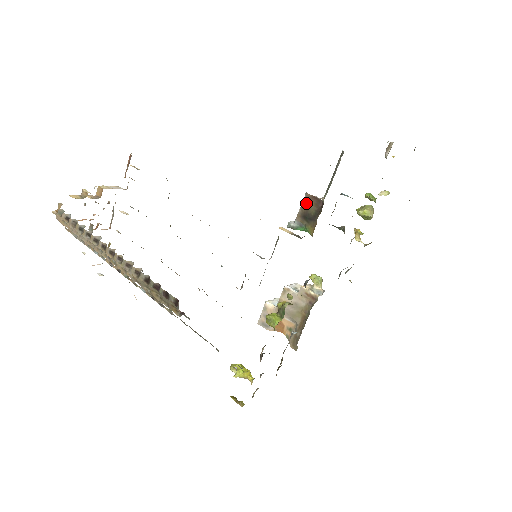
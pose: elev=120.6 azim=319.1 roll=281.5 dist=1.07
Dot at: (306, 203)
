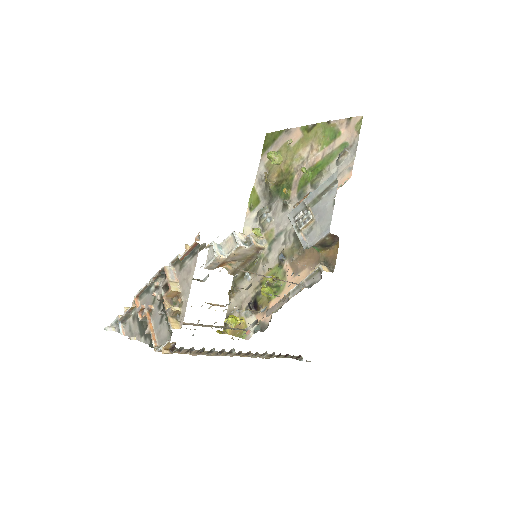
Dot at: (326, 238)
